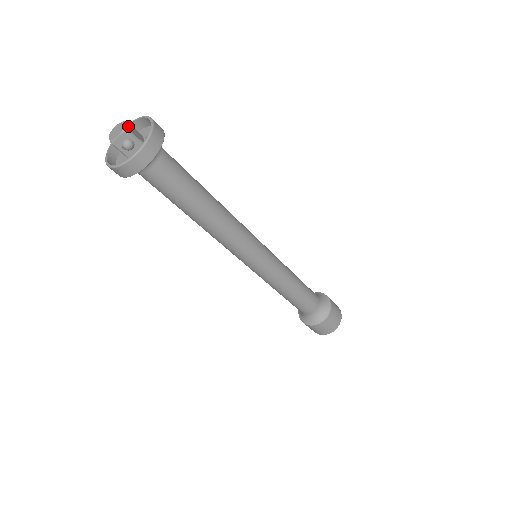
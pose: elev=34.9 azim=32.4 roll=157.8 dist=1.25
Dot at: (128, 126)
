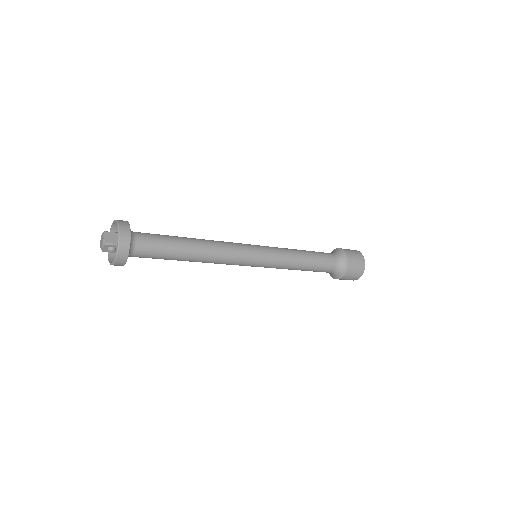
Dot at: (106, 238)
